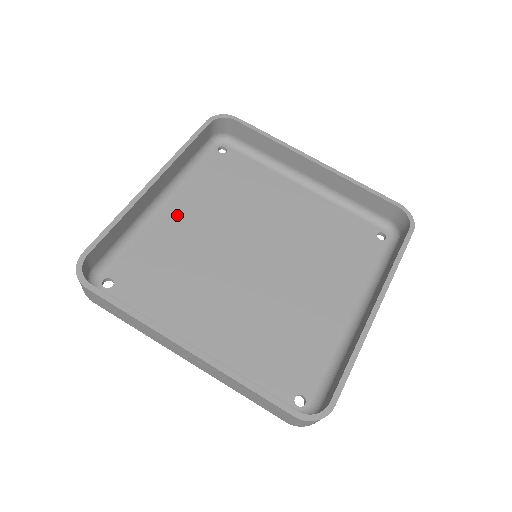
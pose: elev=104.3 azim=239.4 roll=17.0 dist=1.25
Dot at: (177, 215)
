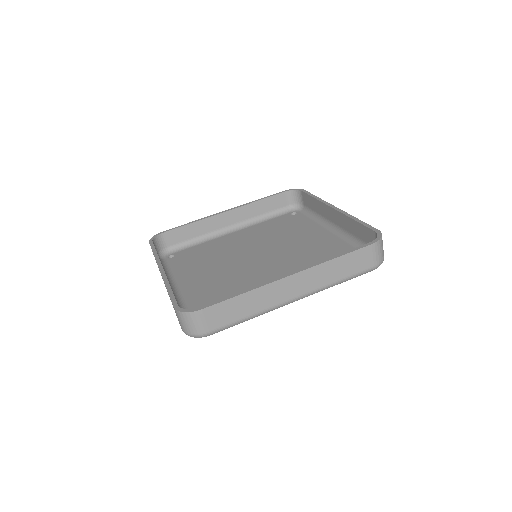
Dot at: (235, 237)
